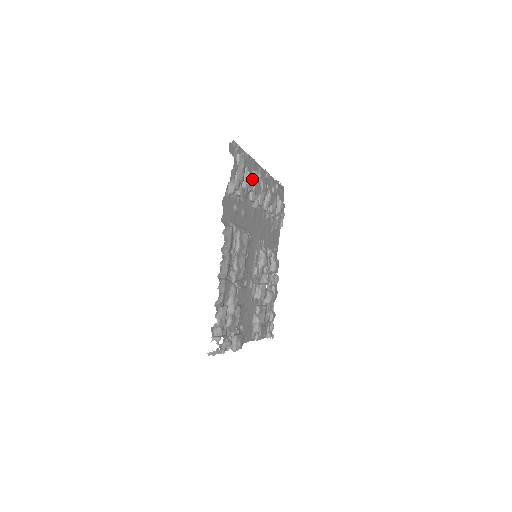
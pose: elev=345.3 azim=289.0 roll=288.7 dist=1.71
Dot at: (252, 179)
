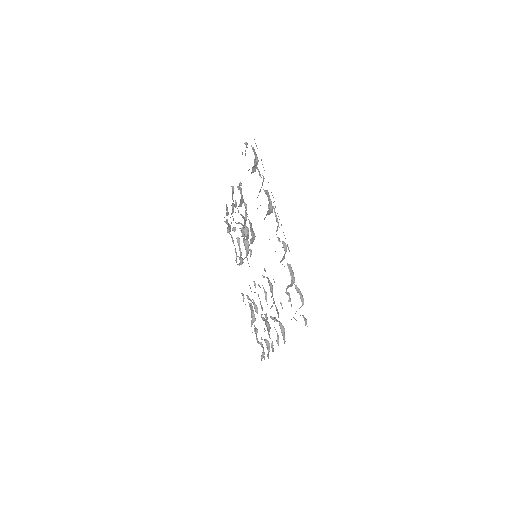
Dot at: occluded
